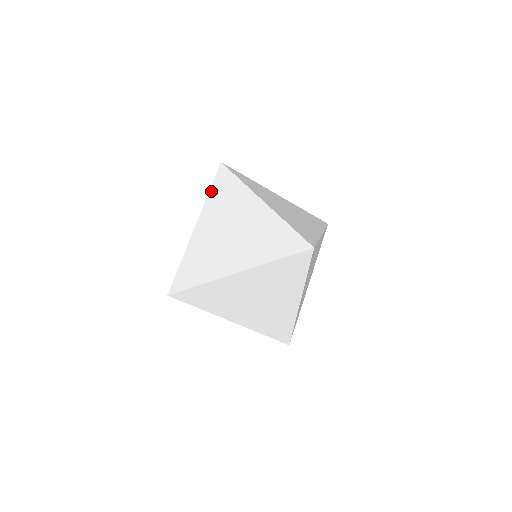
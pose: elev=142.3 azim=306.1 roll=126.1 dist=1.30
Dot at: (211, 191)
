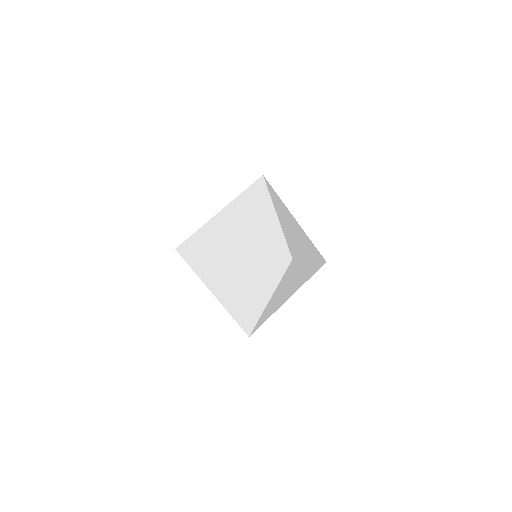
Dot at: occluded
